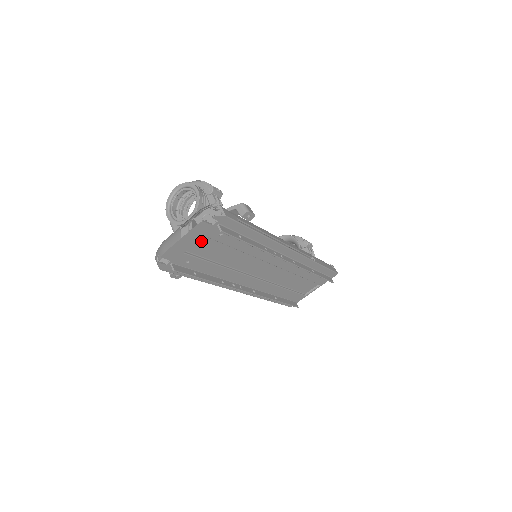
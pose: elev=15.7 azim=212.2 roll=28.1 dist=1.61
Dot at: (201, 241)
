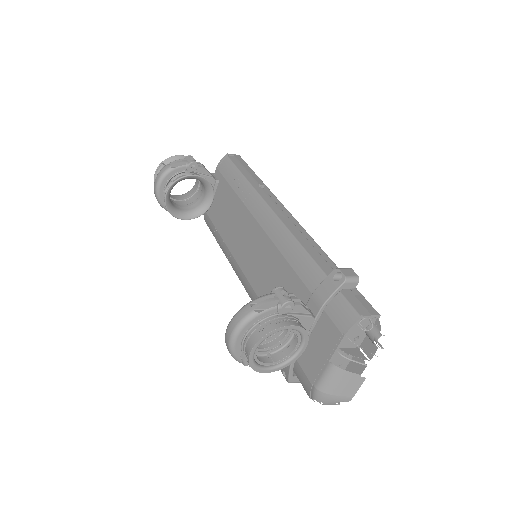
Dot at: occluded
